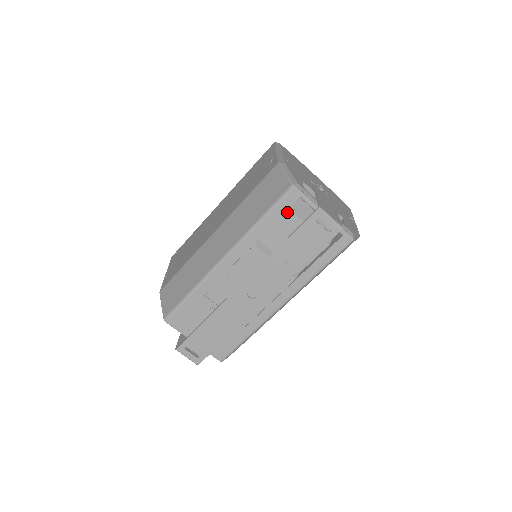
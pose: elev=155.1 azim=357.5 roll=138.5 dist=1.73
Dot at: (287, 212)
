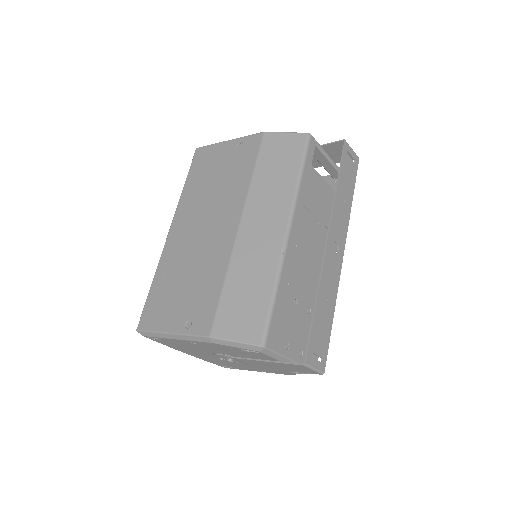
Dot at: occluded
